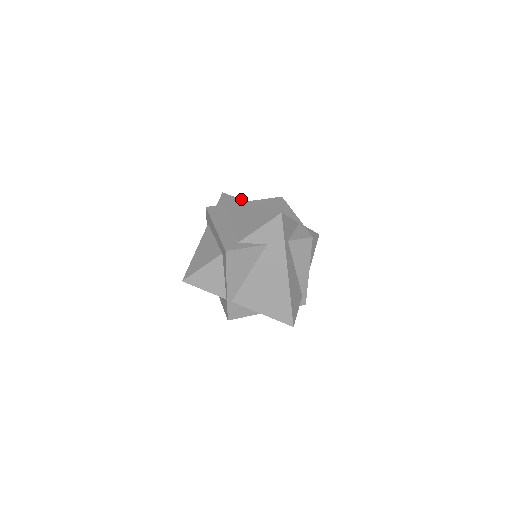
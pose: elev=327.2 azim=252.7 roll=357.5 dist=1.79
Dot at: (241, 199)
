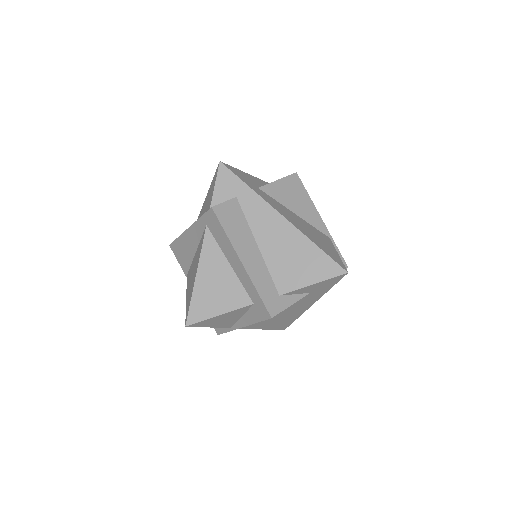
Dot at: (267, 202)
